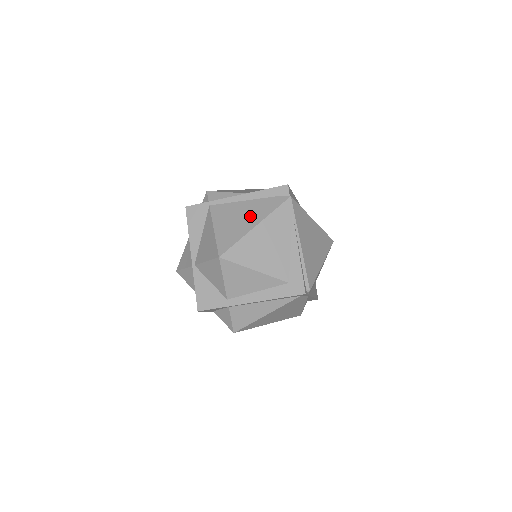
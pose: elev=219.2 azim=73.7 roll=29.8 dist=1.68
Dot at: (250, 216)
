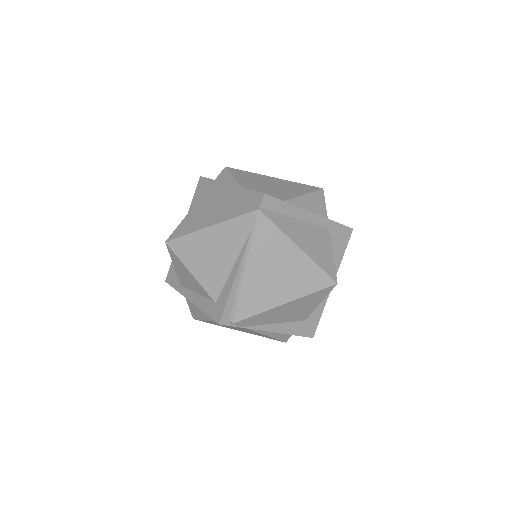
Dot at: (217, 213)
